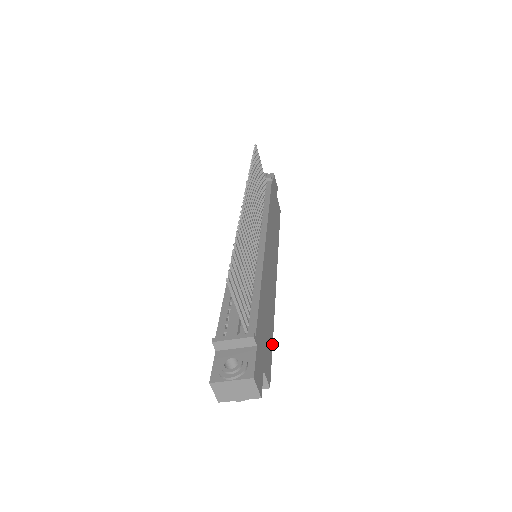
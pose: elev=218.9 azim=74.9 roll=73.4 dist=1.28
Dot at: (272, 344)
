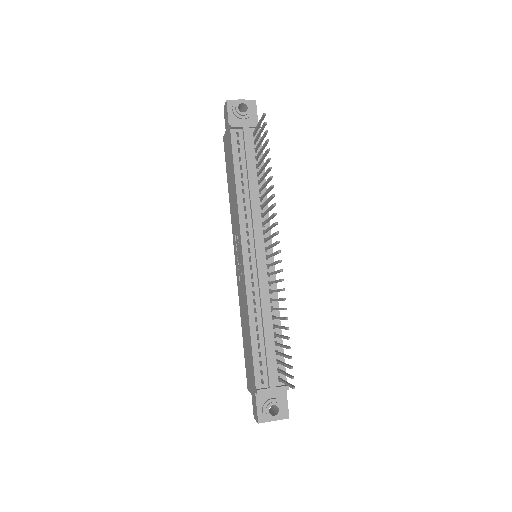
Dot at: occluded
